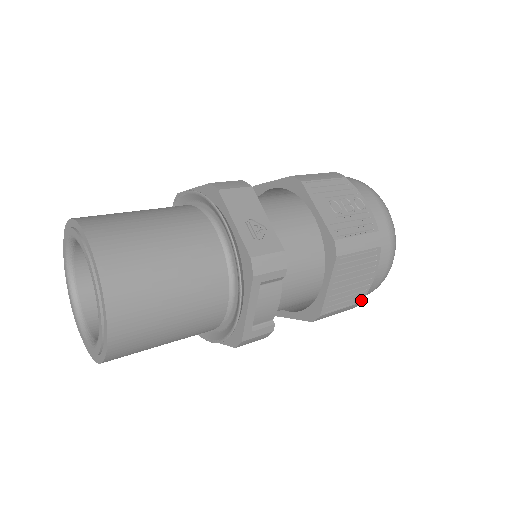
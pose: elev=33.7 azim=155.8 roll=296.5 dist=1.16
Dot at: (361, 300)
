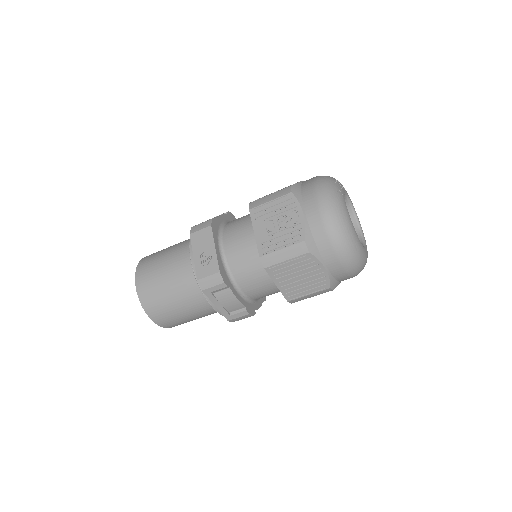
Dot at: (327, 287)
